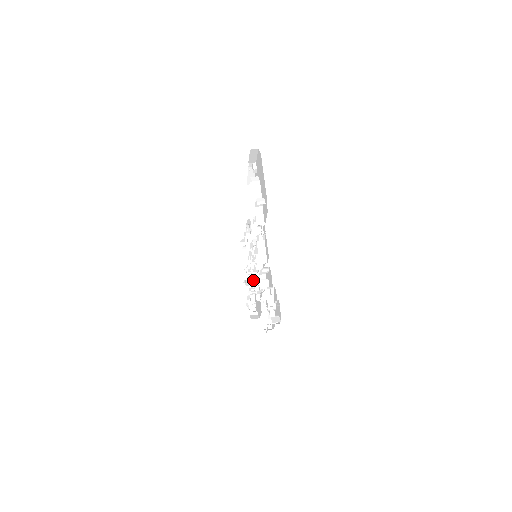
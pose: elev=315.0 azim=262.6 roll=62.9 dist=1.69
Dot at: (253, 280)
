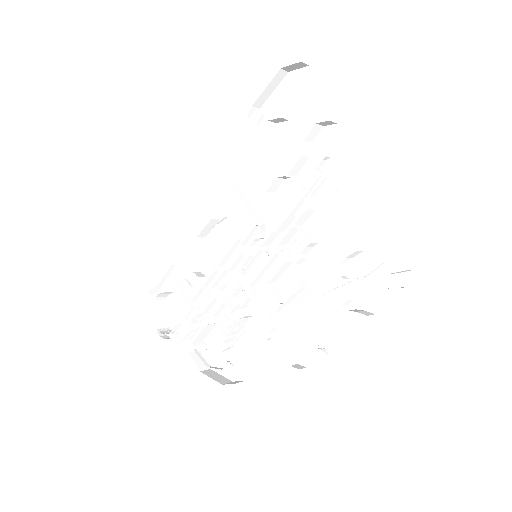
Dot at: occluded
